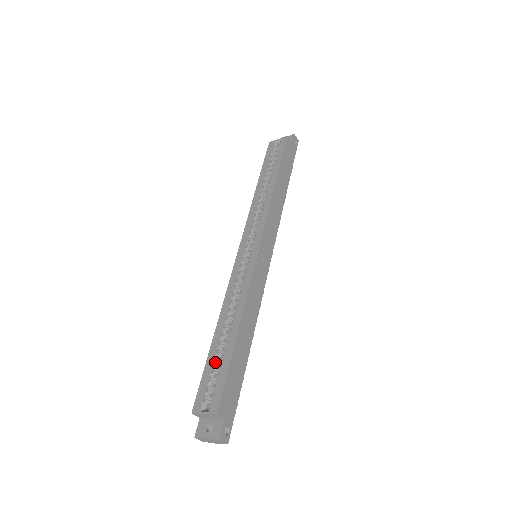
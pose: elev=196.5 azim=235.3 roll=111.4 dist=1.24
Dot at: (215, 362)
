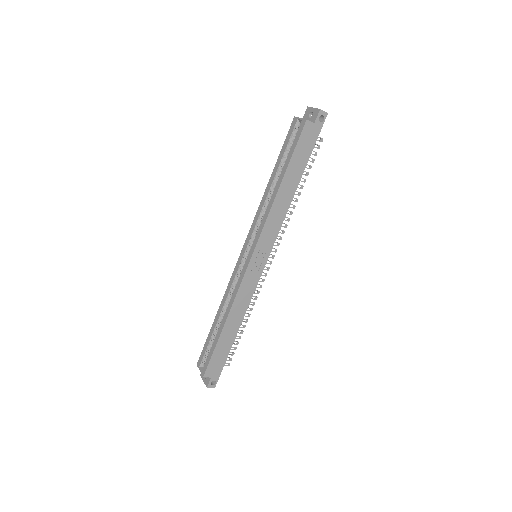
Dot at: (211, 339)
